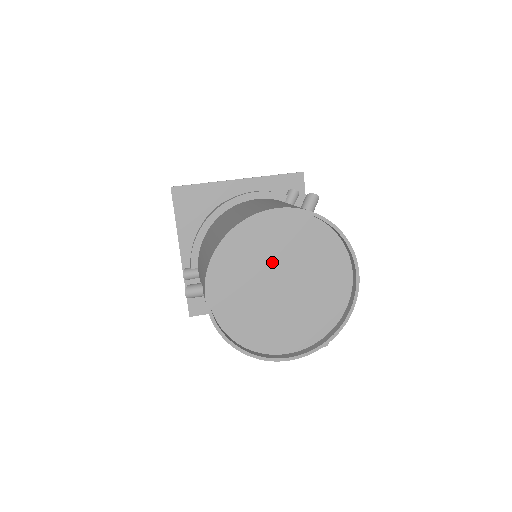
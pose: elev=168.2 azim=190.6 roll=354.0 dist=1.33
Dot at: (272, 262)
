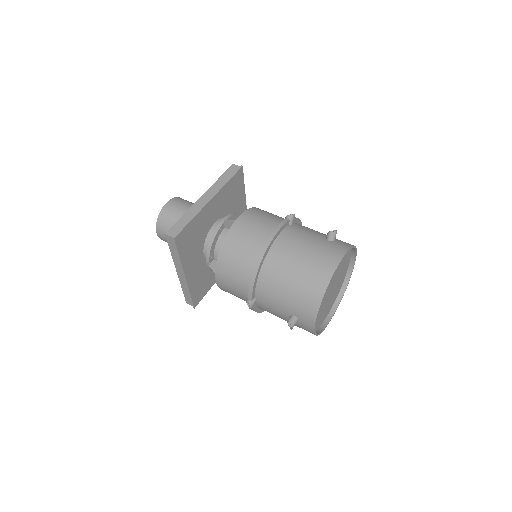
Dot at: (330, 284)
